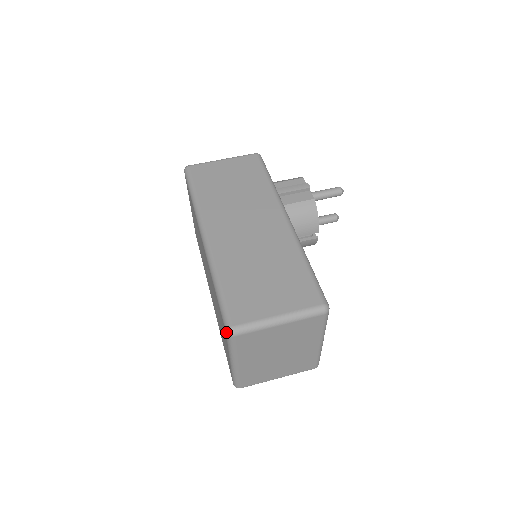
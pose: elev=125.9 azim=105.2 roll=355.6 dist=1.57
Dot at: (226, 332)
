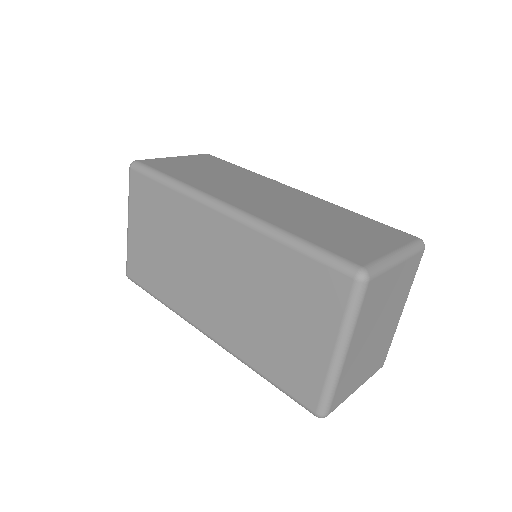
Dot at: (356, 278)
